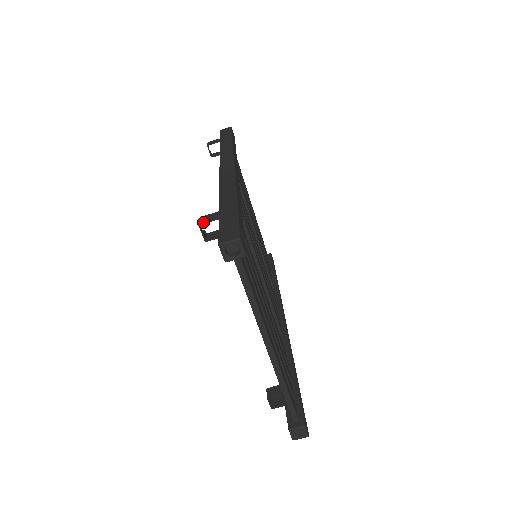
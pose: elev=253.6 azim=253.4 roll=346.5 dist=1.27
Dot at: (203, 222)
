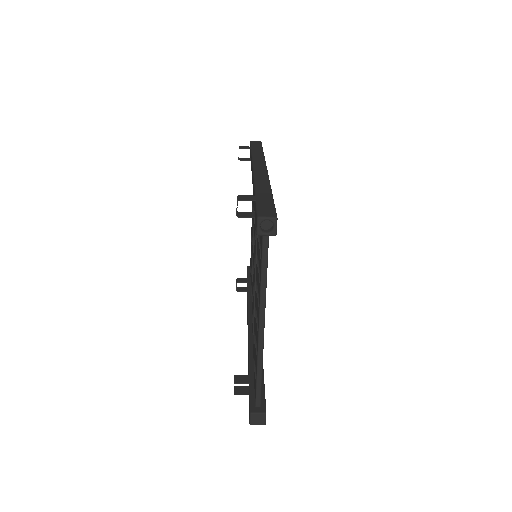
Dot at: (241, 199)
